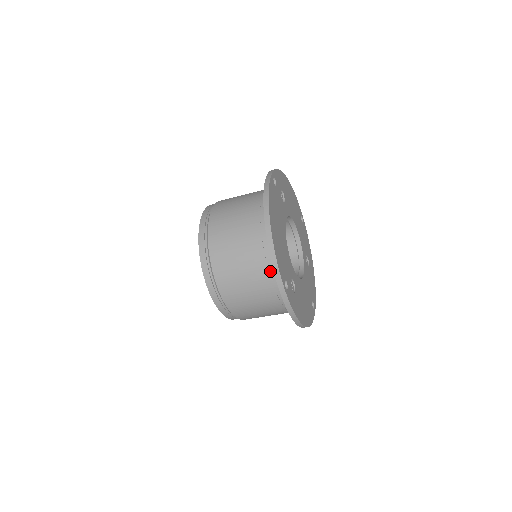
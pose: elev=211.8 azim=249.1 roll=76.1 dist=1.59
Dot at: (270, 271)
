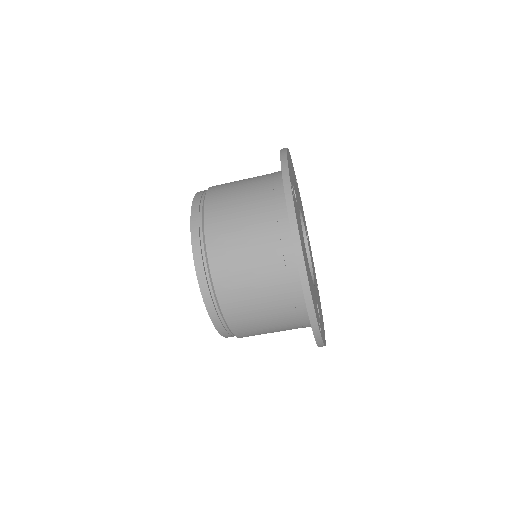
Dot at: (299, 313)
